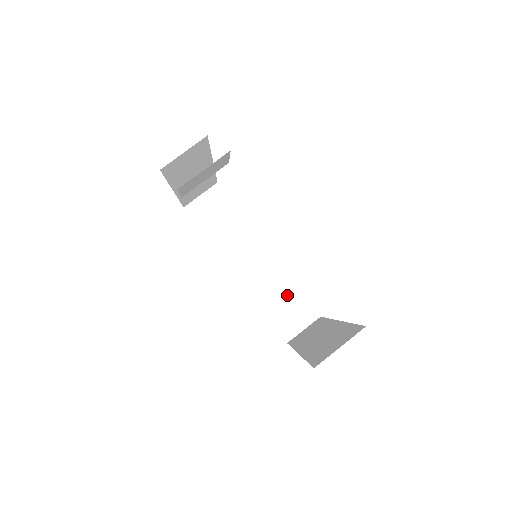
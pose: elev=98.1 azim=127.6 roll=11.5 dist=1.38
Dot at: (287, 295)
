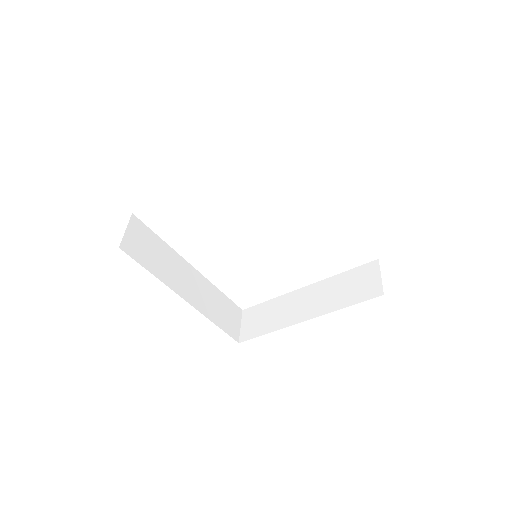
Dot at: (220, 302)
